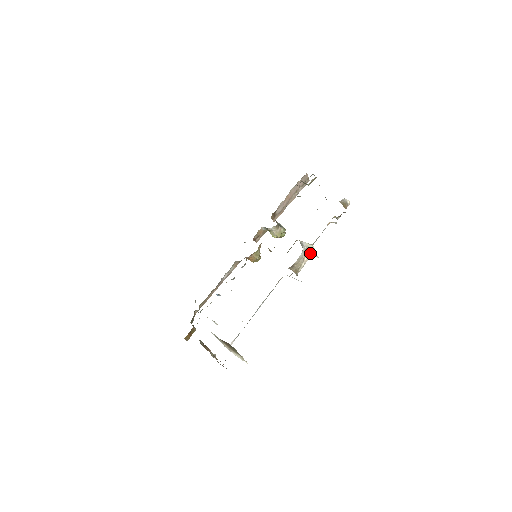
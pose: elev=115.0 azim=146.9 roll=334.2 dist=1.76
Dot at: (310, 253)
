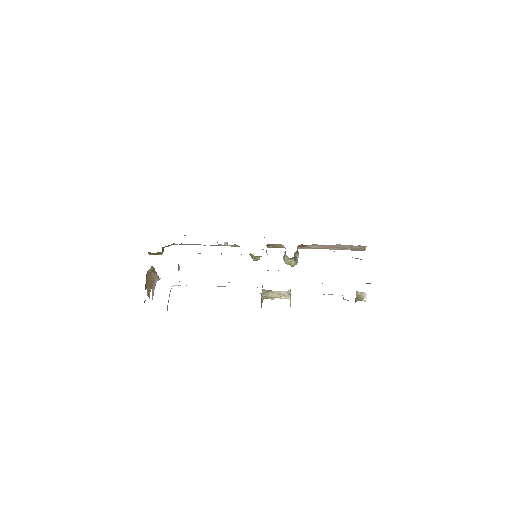
Dot at: (290, 298)
